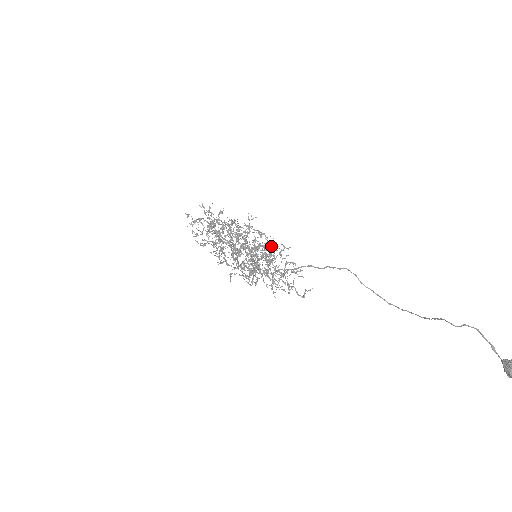
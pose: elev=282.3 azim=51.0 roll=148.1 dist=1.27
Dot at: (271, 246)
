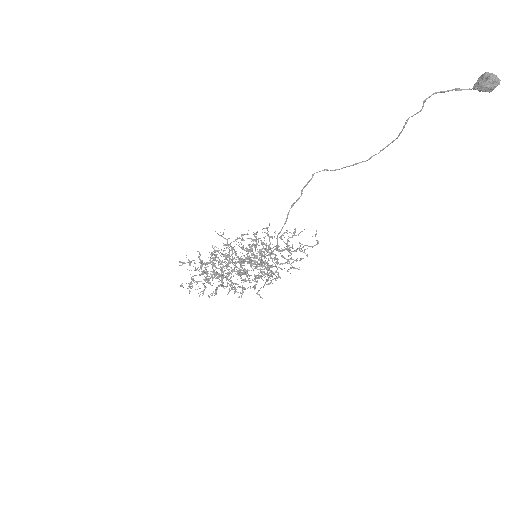
Dot at: occluded
